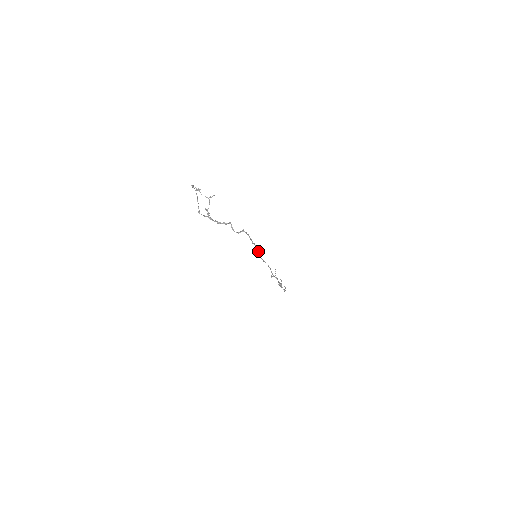
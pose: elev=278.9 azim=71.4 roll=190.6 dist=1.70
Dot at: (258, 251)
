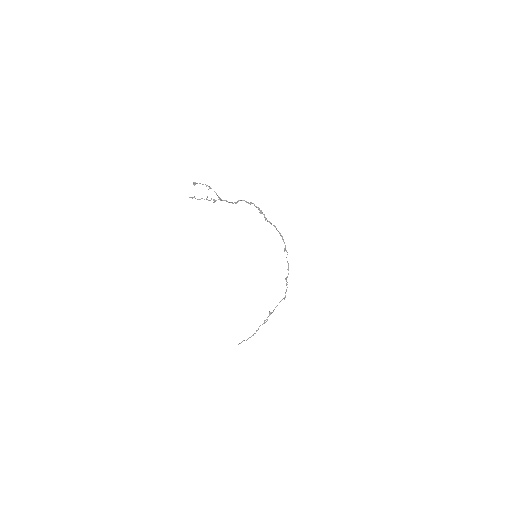
Dot at: (267, 221)
